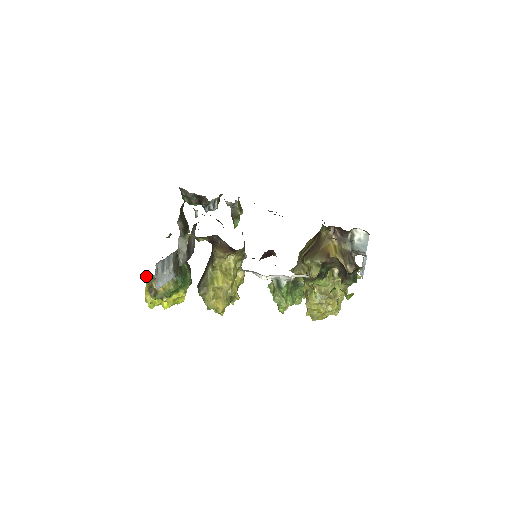
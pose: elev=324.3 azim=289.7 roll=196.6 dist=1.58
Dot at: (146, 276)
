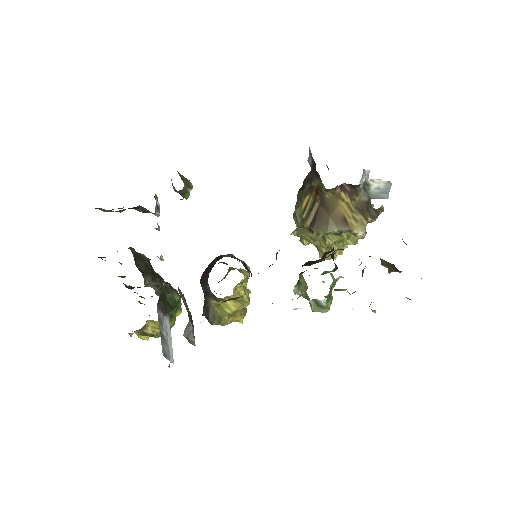
Dot at: occluded
